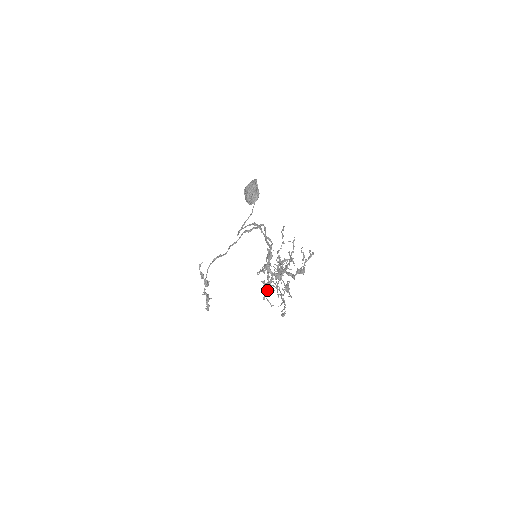
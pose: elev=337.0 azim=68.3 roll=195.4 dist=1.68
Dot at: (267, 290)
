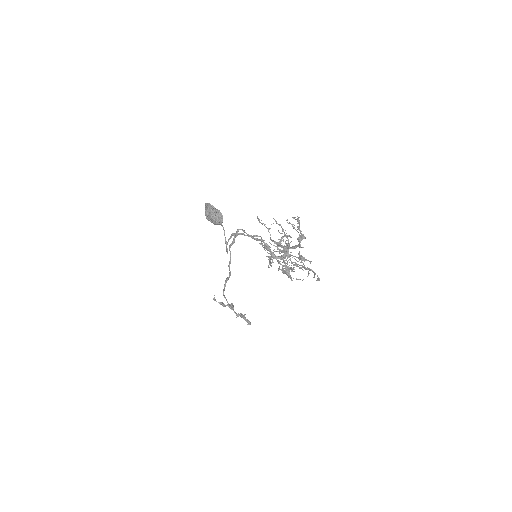
Dot at: (289, 273)
